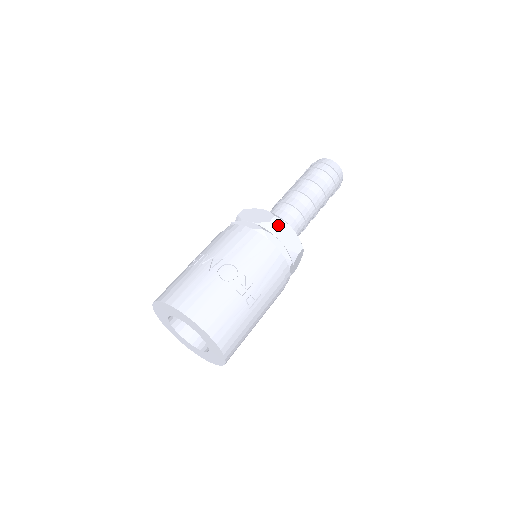
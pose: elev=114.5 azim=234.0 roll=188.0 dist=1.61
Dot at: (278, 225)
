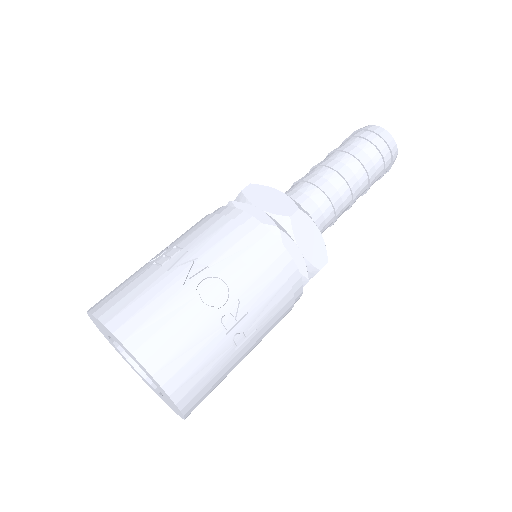
Dot at: (301, 223)
